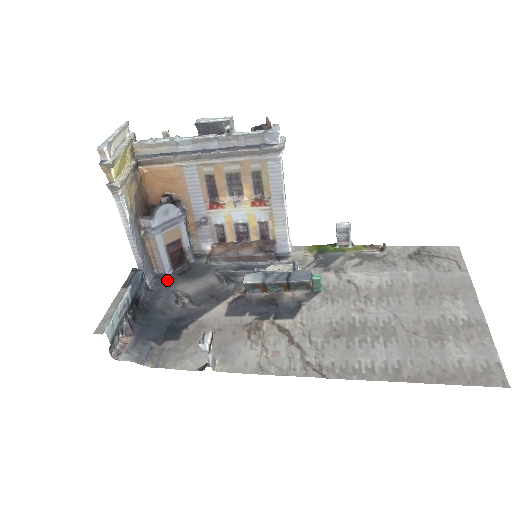
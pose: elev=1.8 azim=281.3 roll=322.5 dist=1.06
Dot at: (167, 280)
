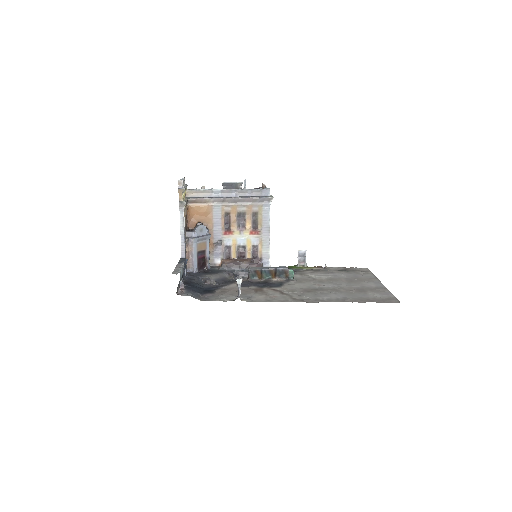
Dot at: (196, 274)
